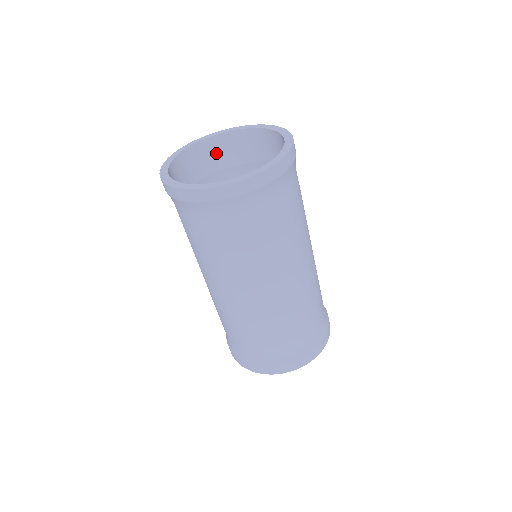
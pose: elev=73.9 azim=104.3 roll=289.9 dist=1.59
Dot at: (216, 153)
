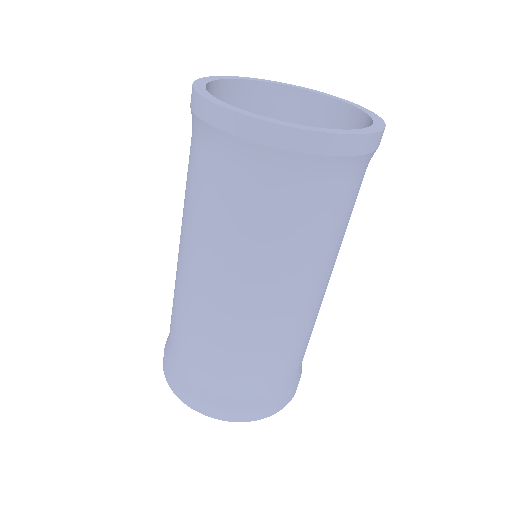
Dot at: (262, 106)
